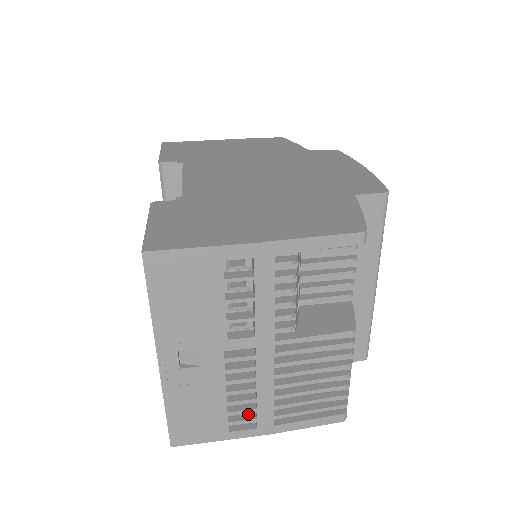
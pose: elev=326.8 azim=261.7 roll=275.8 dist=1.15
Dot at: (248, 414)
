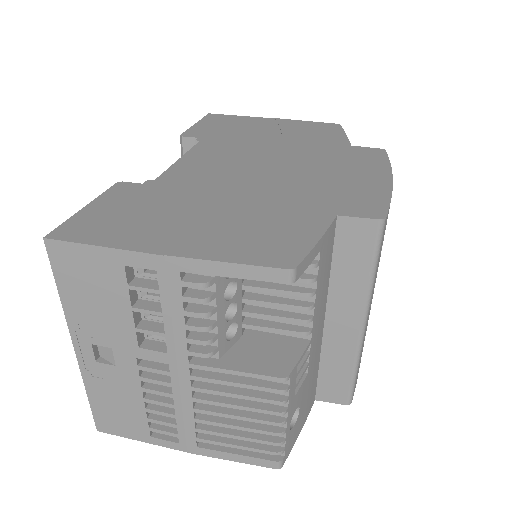
Dot at: occluded
